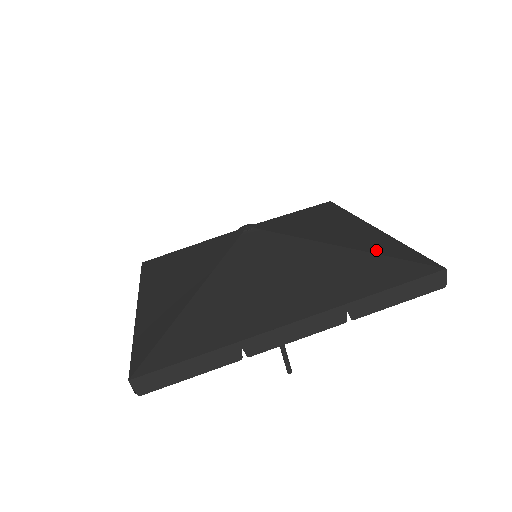
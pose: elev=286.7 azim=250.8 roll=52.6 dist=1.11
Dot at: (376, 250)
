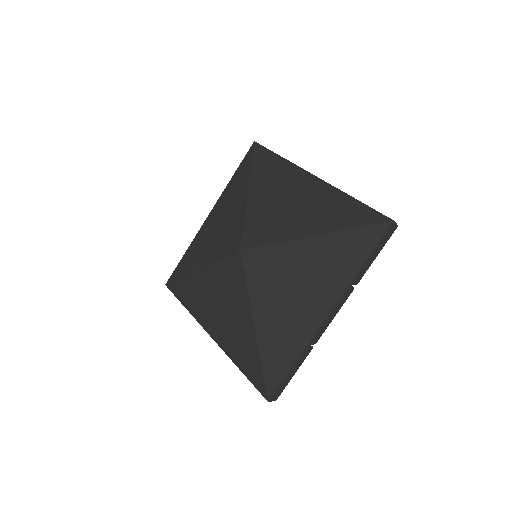
Dot at: (340, 224)
